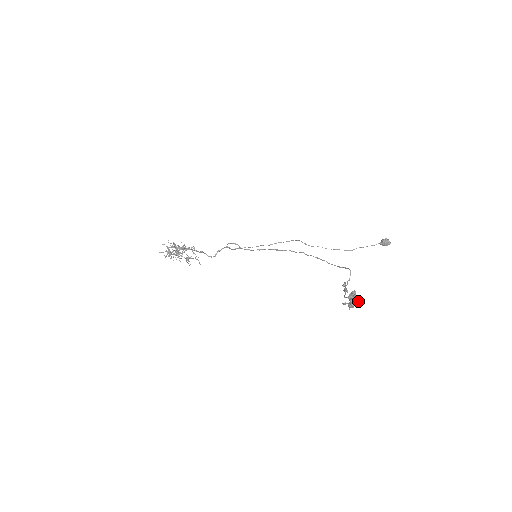
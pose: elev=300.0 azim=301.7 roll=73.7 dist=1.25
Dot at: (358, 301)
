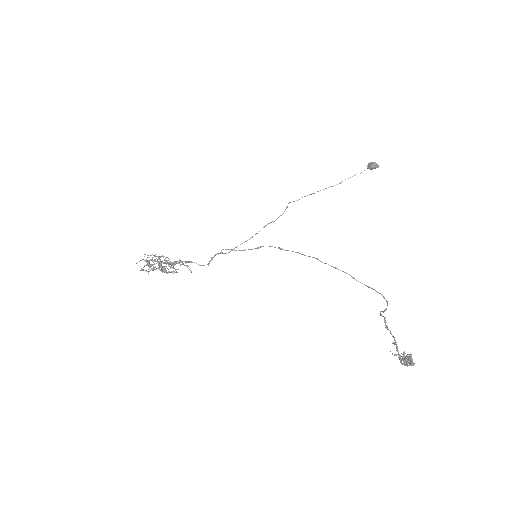
Dot at: occluded
